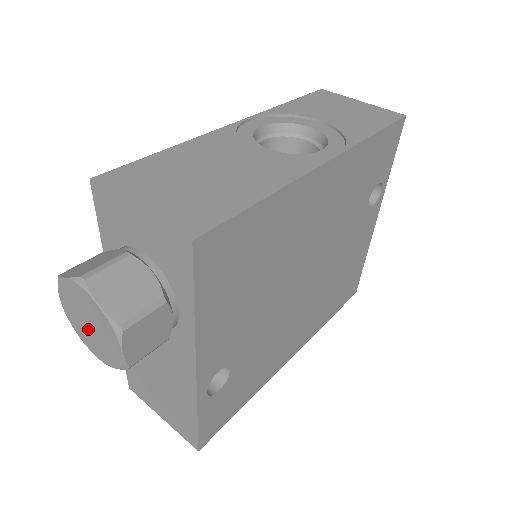
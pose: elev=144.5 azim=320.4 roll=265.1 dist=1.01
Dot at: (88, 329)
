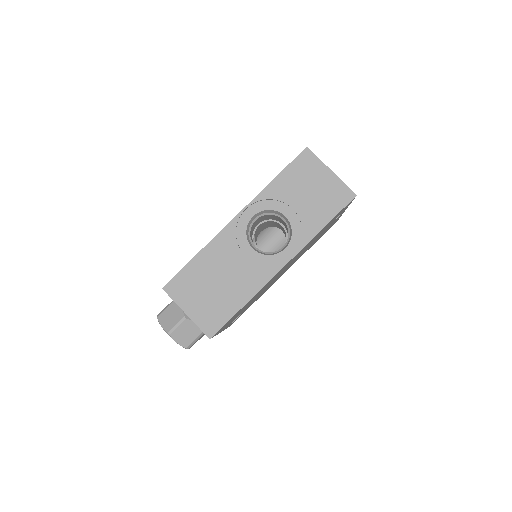
Dot at: occluded
